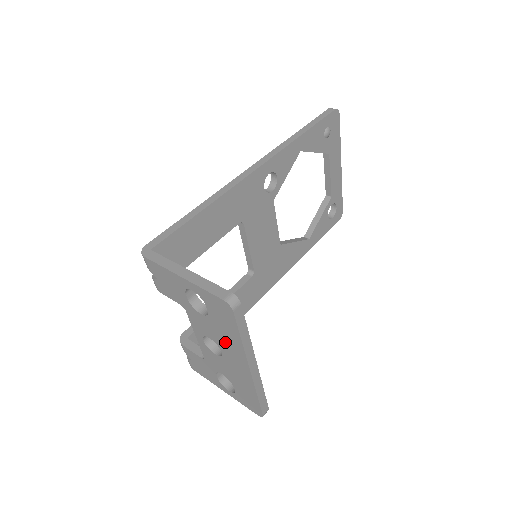
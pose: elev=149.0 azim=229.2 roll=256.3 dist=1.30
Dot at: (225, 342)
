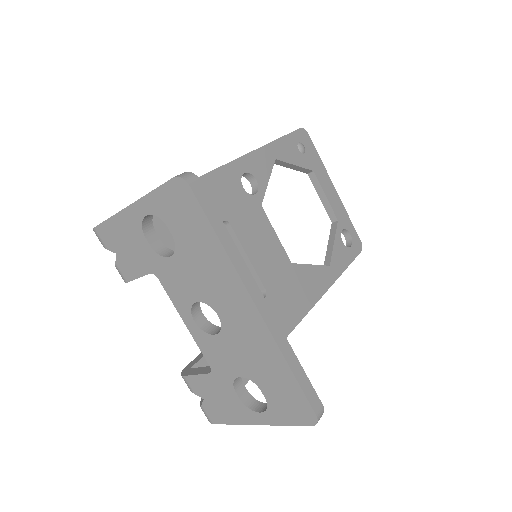
Dot at: (210, 281)
